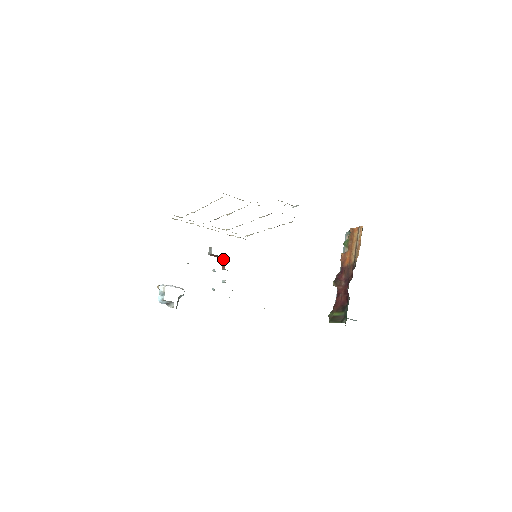
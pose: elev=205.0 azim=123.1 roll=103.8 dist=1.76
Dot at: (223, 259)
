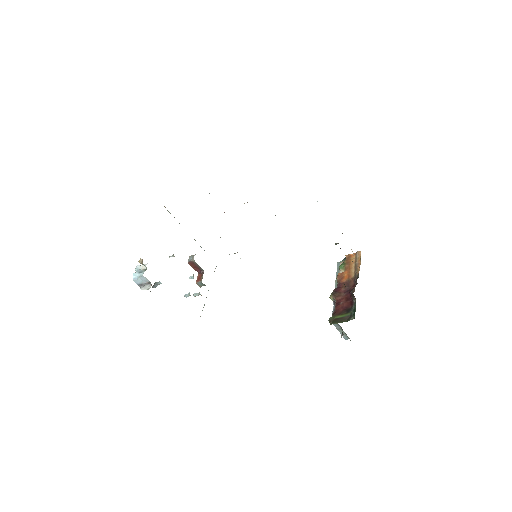
Dot at: (200, 273)
